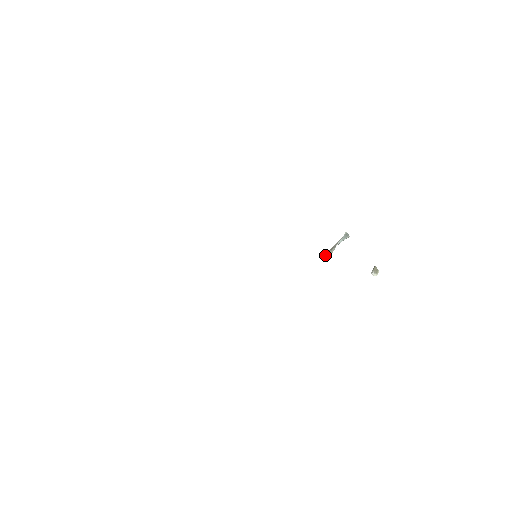
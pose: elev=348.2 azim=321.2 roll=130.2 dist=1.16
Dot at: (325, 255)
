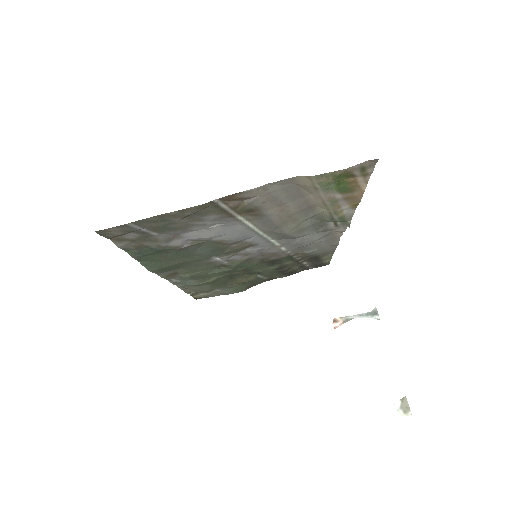
Dot at: (335, 318)
